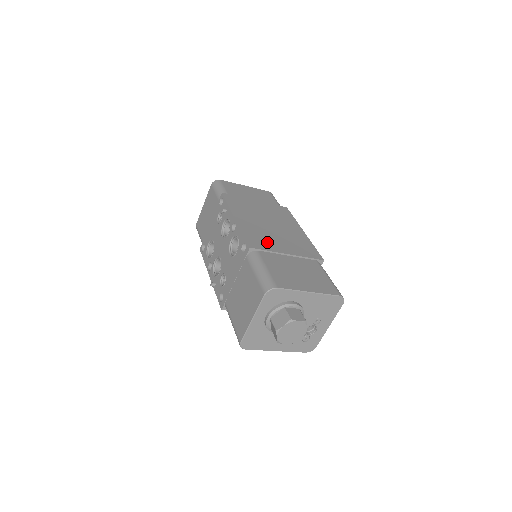
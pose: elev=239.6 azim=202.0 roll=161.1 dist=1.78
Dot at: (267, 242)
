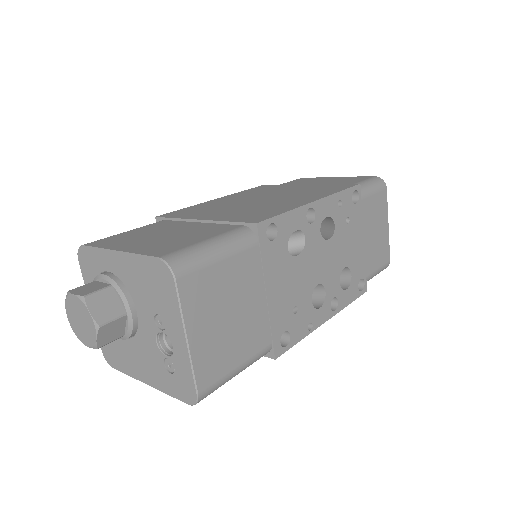
Dot at: (199, 212)
